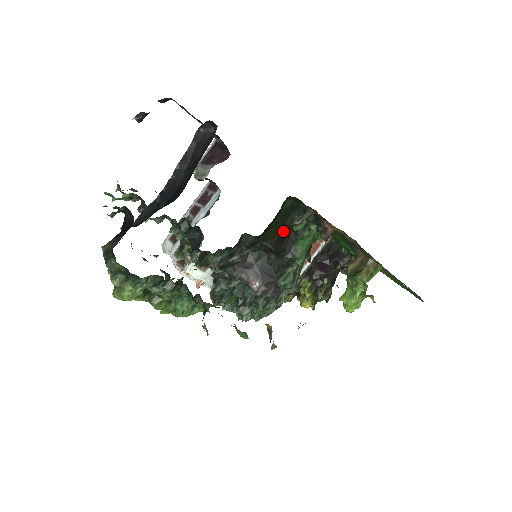
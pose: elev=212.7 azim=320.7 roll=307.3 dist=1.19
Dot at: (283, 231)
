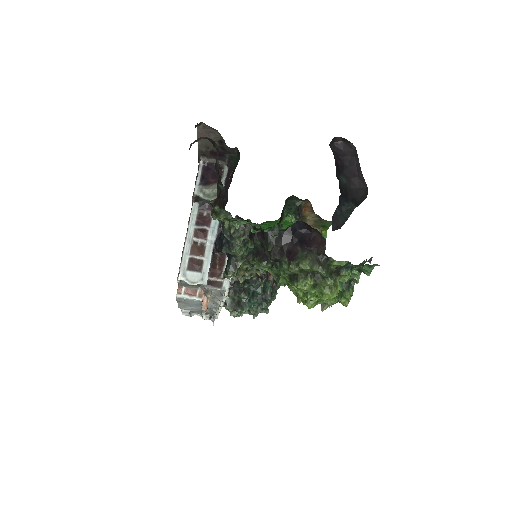
Dot at: occluded
